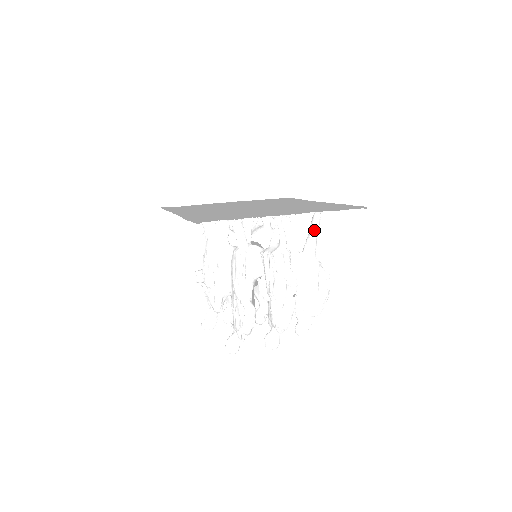
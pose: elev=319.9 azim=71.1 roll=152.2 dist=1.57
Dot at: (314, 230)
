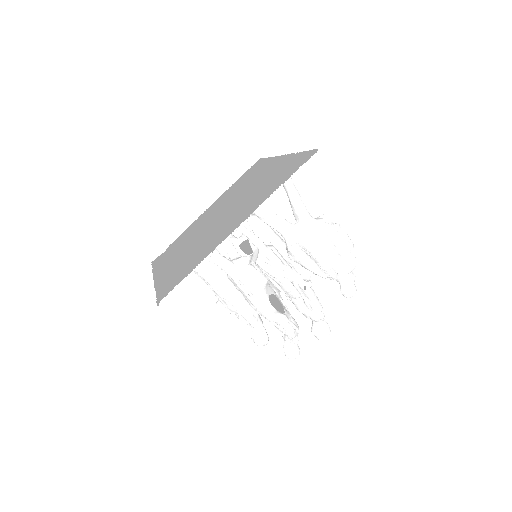
Dot at: (291, 194)
